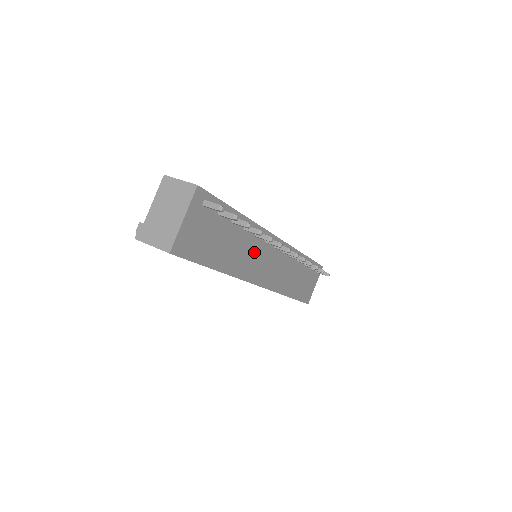
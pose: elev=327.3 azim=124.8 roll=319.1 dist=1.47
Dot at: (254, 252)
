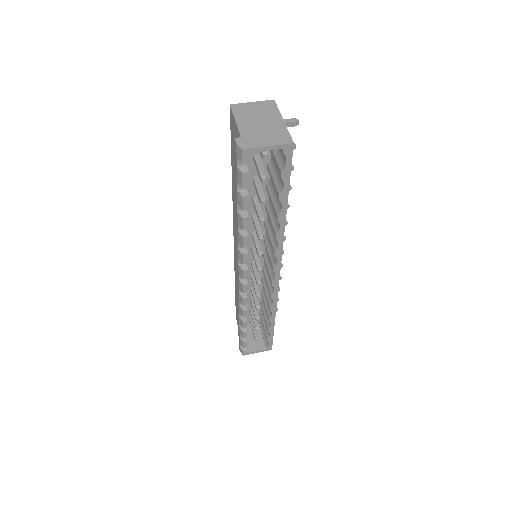
Dot at: occluded
